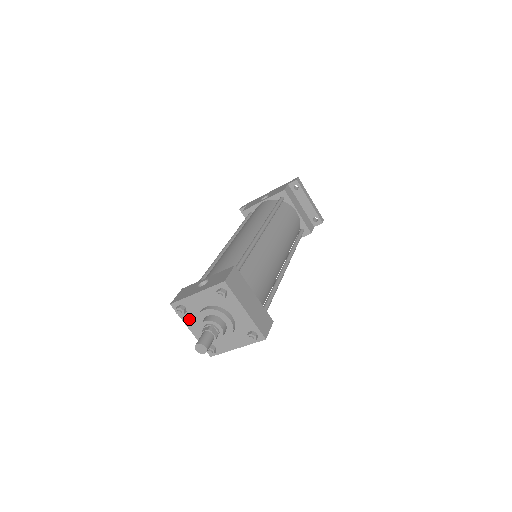
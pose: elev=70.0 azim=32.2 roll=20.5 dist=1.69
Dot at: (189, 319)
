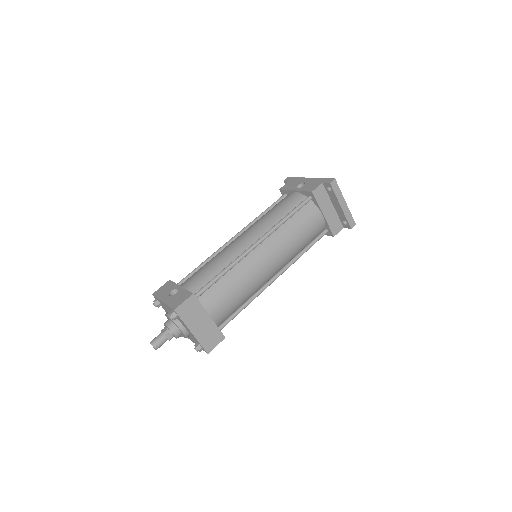
Dot at: (165, 309)
